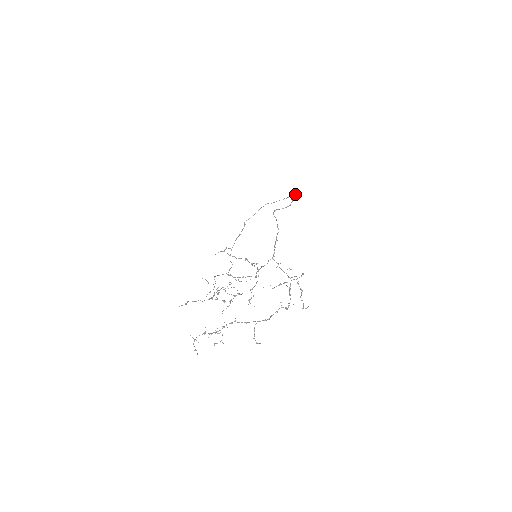
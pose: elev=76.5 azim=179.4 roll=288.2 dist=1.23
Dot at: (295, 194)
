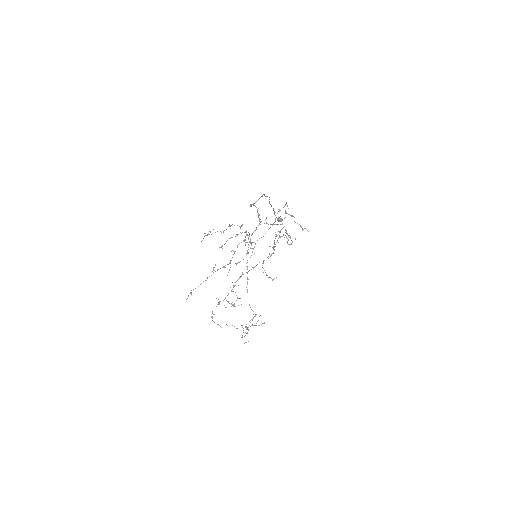
Dot at: (279, 219)
